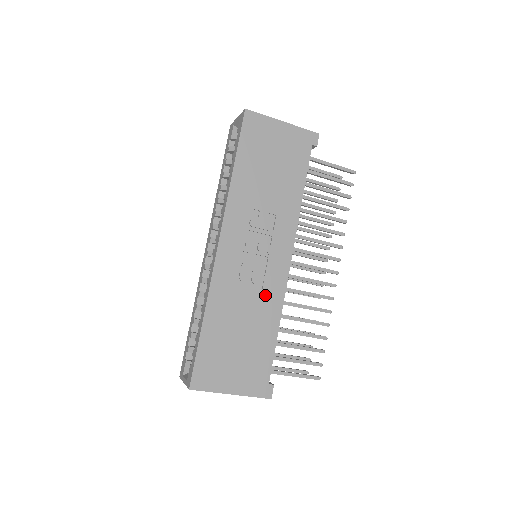
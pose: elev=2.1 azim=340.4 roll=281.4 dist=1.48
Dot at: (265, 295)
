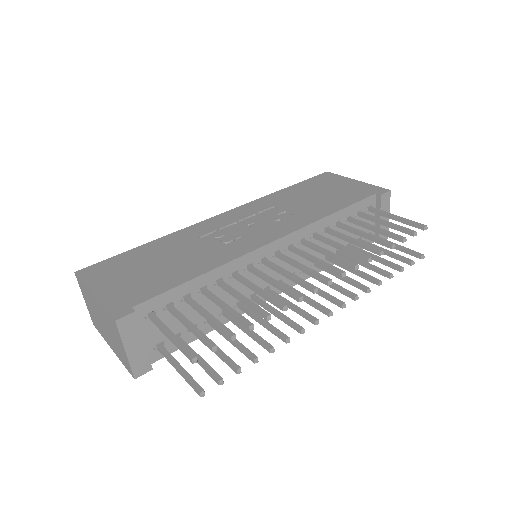
Dot at: (220, 250)
